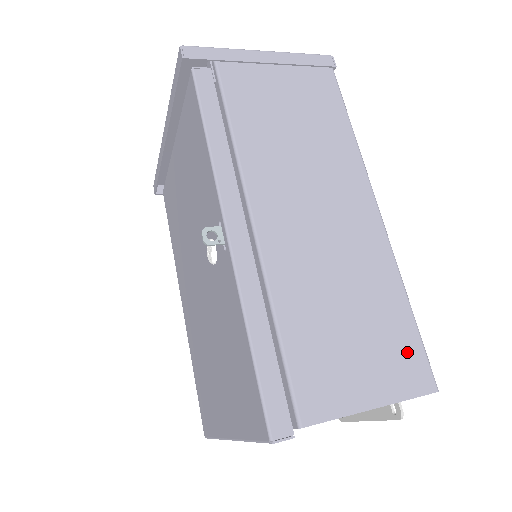
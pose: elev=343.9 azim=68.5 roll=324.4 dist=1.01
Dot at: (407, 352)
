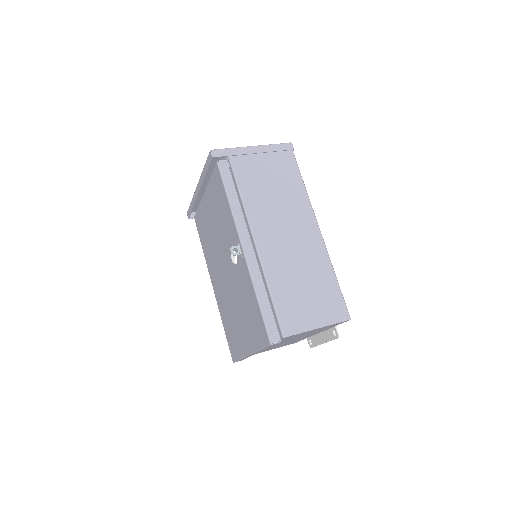
Dot at: (335, 301)
